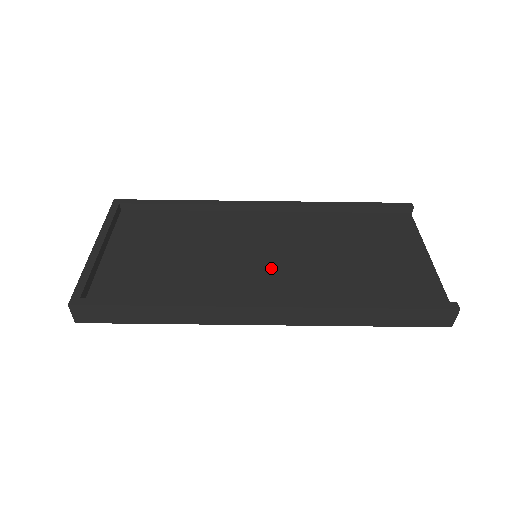
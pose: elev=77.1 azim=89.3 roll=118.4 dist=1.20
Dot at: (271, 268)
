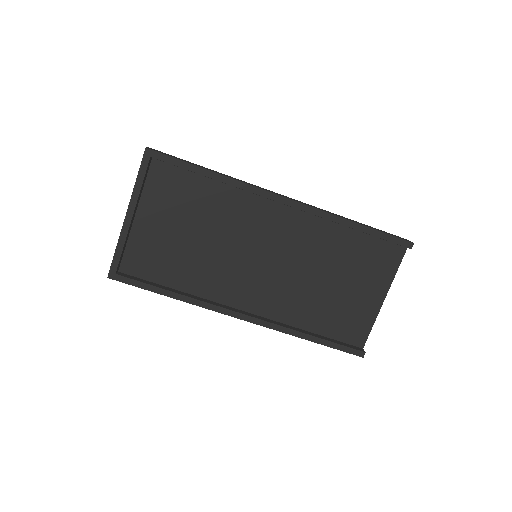
Dot at: (261, 277)
